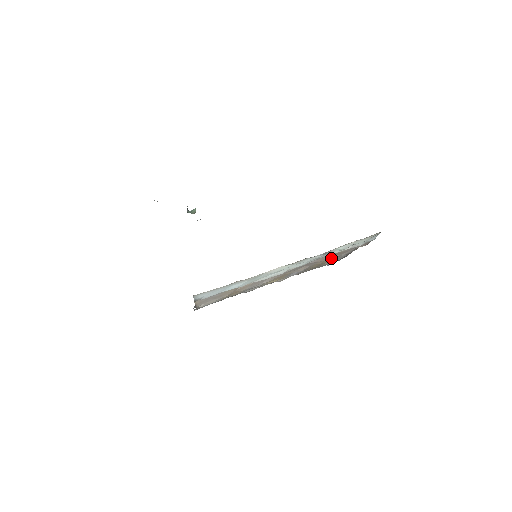
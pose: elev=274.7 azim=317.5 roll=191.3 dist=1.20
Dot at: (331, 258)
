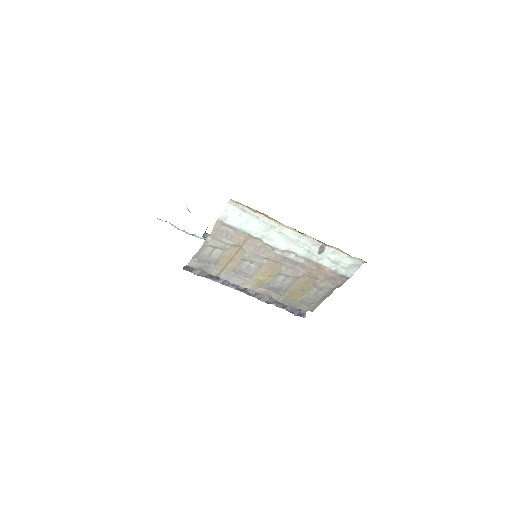
Dot at: (309, 288)
